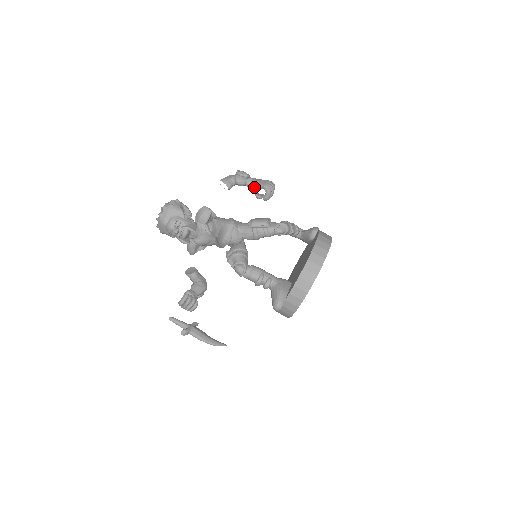
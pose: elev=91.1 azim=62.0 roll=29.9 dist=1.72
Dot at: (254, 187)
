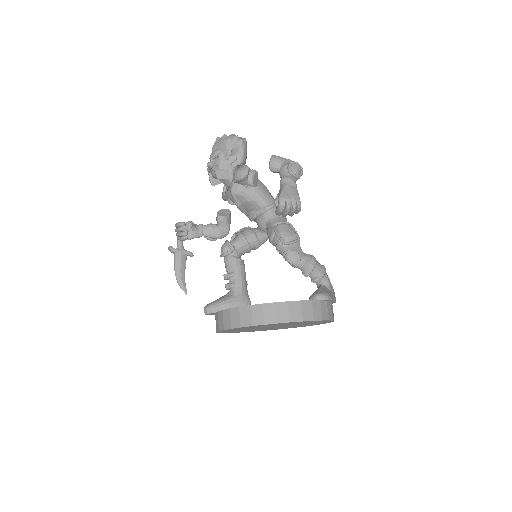
Dot at: (280, 190)
